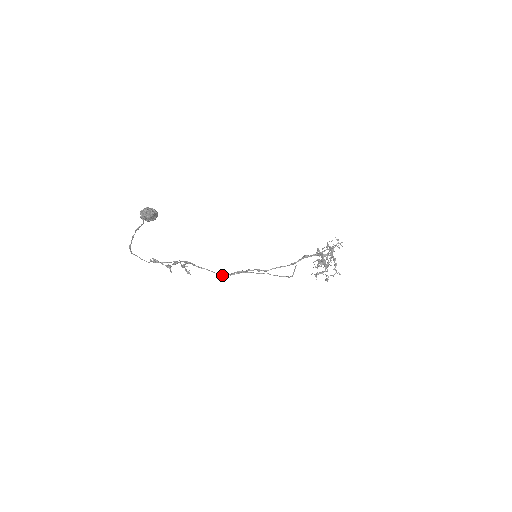
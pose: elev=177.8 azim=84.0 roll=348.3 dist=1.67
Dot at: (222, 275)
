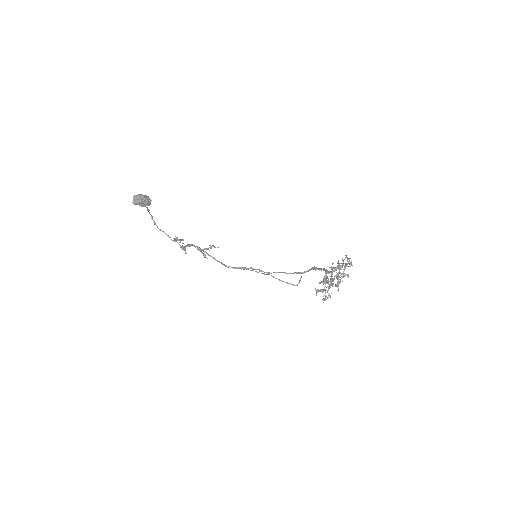
Dot at: occluded
